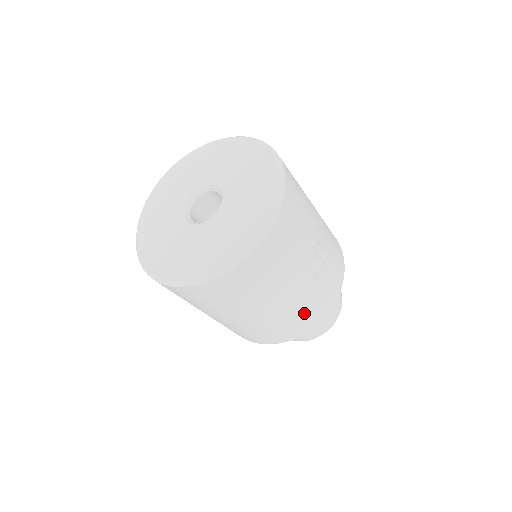
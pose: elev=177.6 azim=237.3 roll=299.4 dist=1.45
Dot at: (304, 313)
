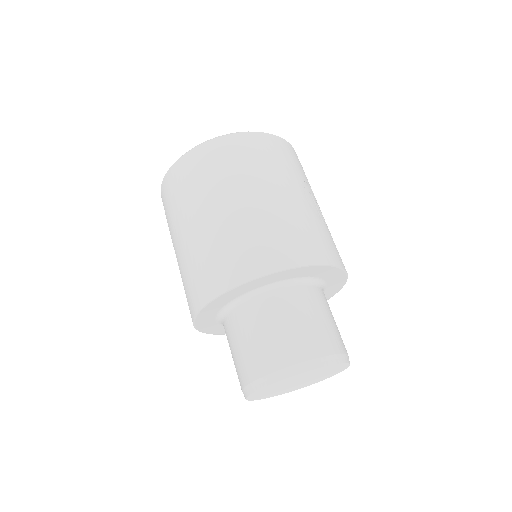
Dot at: (294, 232)
